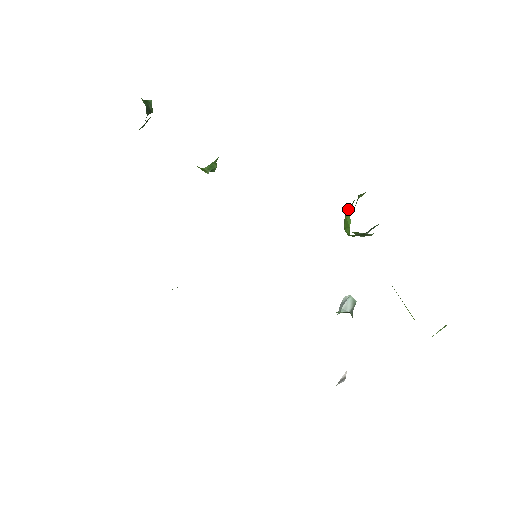
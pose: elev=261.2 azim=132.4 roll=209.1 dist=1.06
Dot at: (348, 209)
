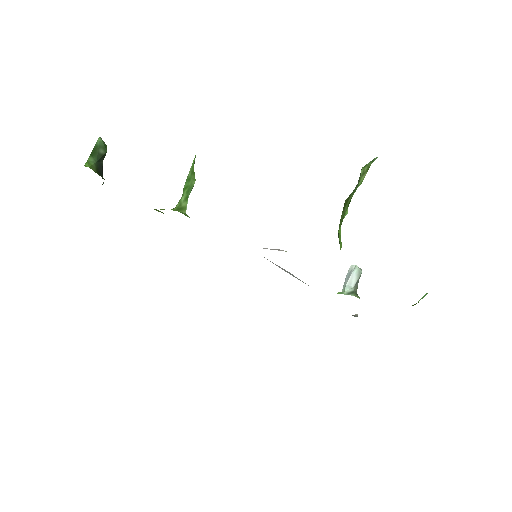
Dot at: (343, 212)
